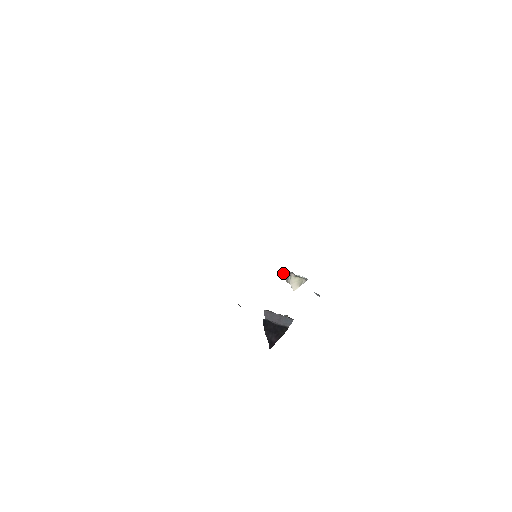
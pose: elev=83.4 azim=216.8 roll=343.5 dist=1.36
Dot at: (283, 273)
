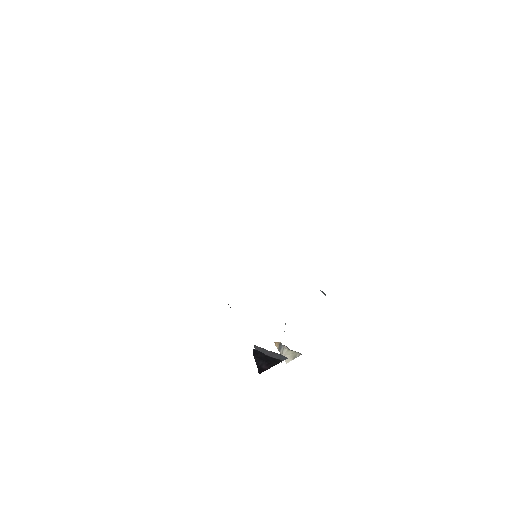
Dot at: (275, 342)
